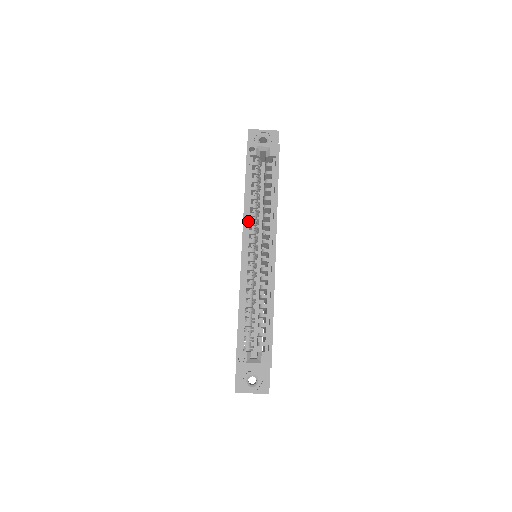
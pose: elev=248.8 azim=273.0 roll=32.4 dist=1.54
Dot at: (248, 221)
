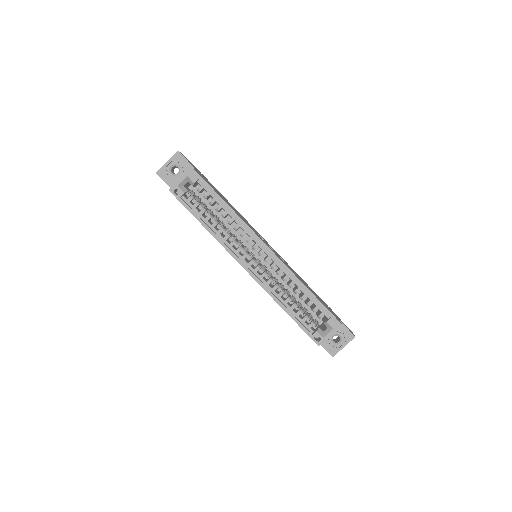
Dot at: (228, 245)
